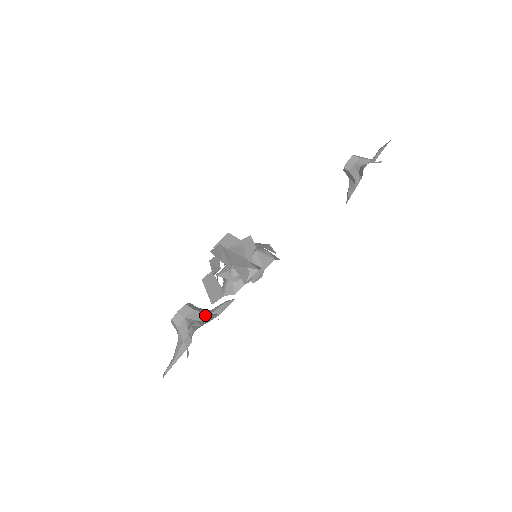
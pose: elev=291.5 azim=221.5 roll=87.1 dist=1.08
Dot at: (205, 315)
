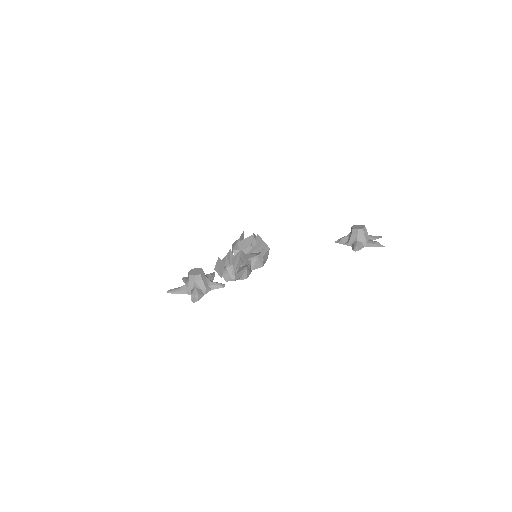
Dot at: (205, 288)
